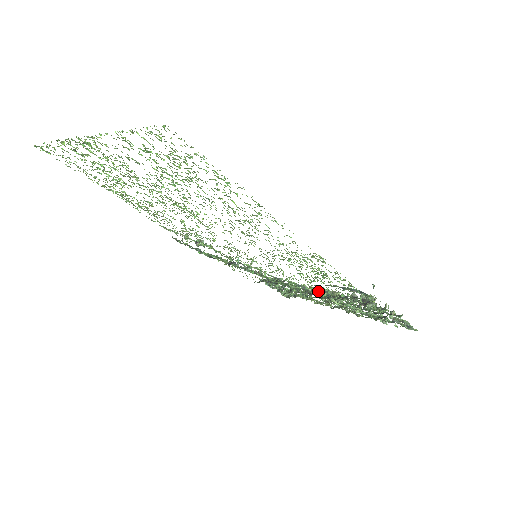
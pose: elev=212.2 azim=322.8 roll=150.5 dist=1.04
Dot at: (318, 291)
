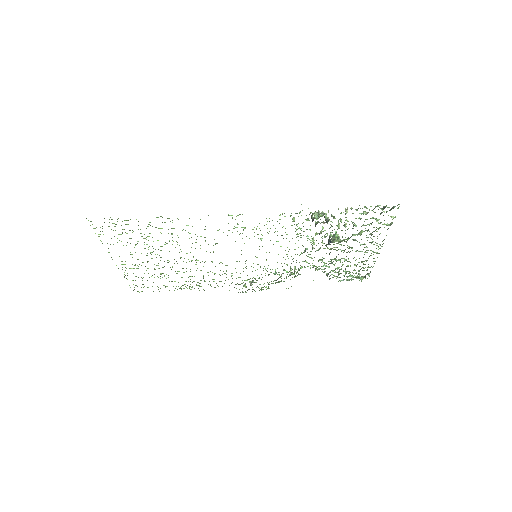
Dot at: occluded
